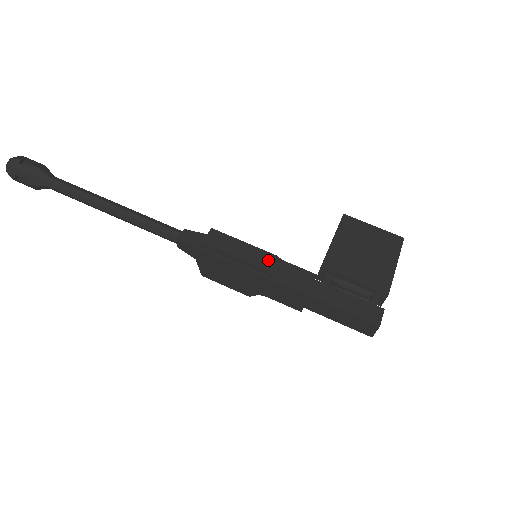
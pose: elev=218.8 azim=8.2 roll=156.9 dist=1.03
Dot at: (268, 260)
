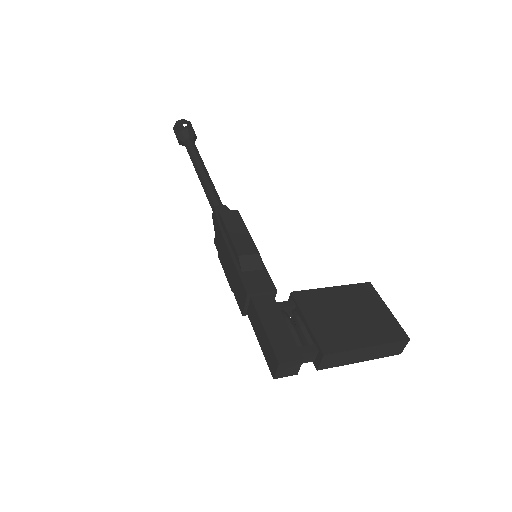
Dot at: (248, 250)
